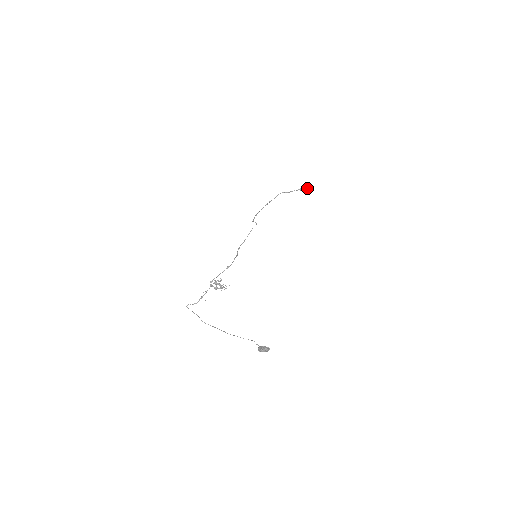
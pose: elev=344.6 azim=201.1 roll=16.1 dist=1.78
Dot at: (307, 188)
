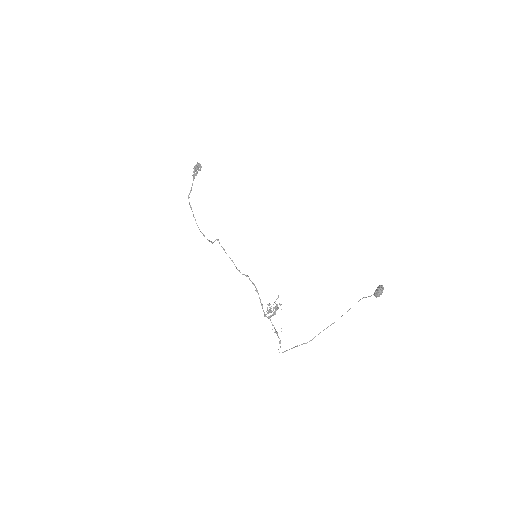
Dot at: (196, 169)
